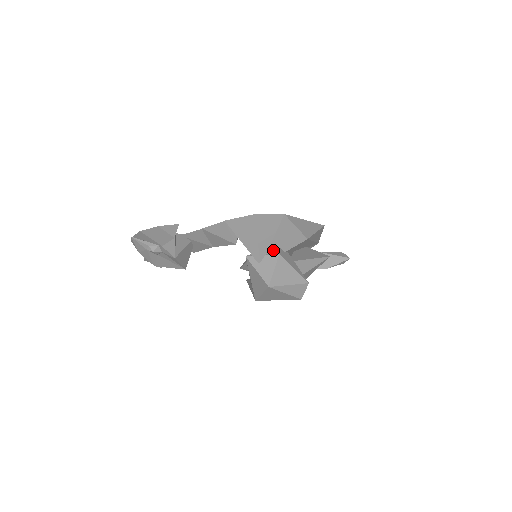
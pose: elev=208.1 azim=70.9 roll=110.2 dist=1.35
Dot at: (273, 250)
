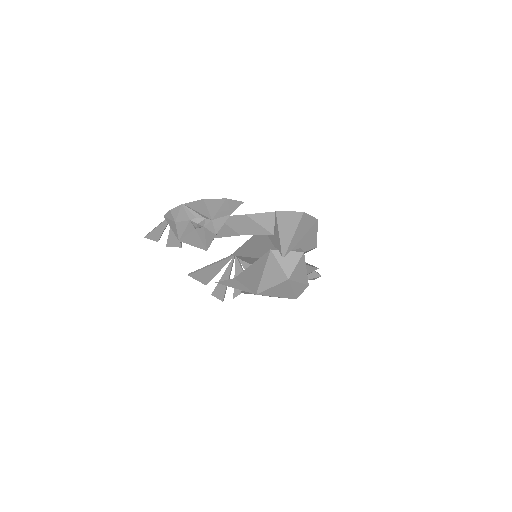
Dot at: (296, 249)
